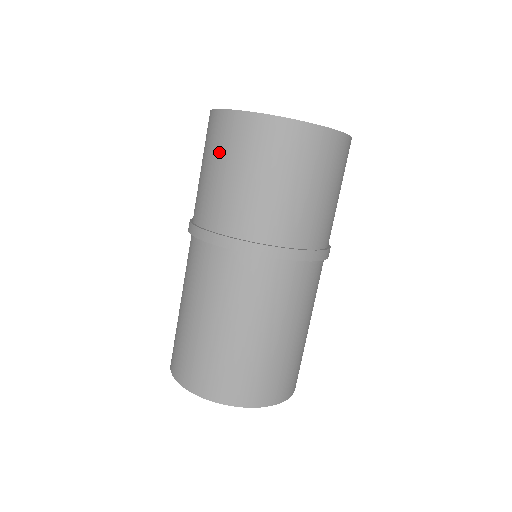
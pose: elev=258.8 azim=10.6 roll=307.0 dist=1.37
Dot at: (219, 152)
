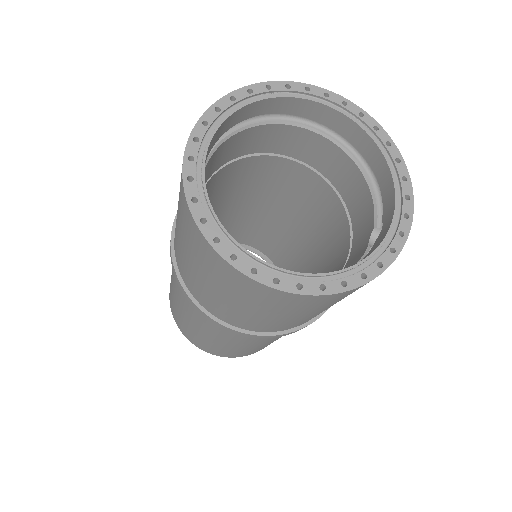
Dot at: (186, 240)
